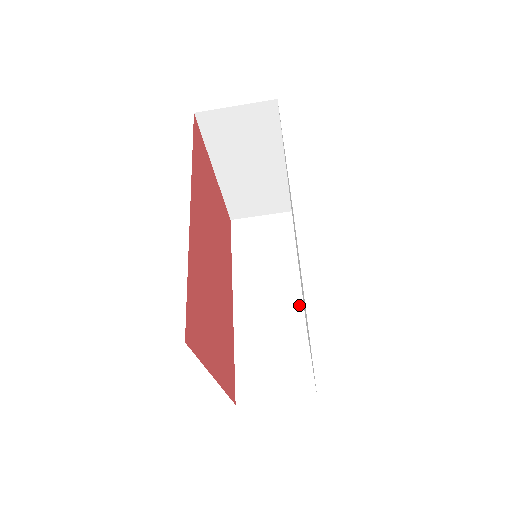
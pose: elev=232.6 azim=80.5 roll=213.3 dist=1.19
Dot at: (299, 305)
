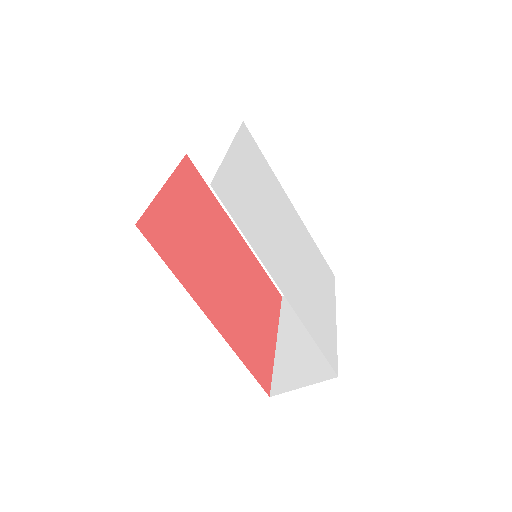
Dot at: occluded
